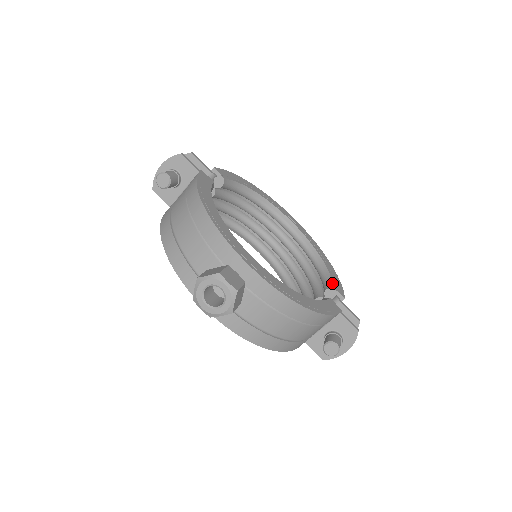
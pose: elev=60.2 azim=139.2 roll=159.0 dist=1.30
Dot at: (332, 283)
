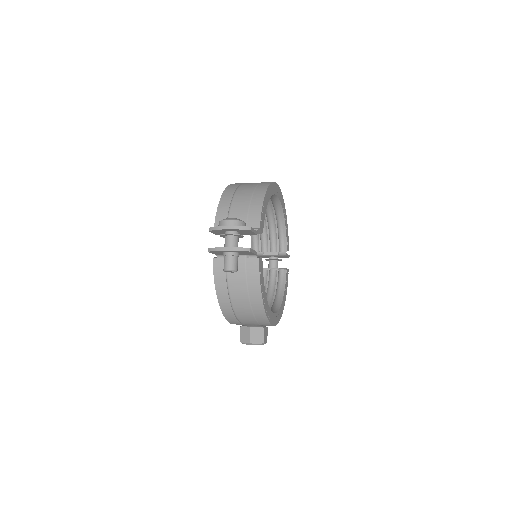
Dot at: (287, 245)
